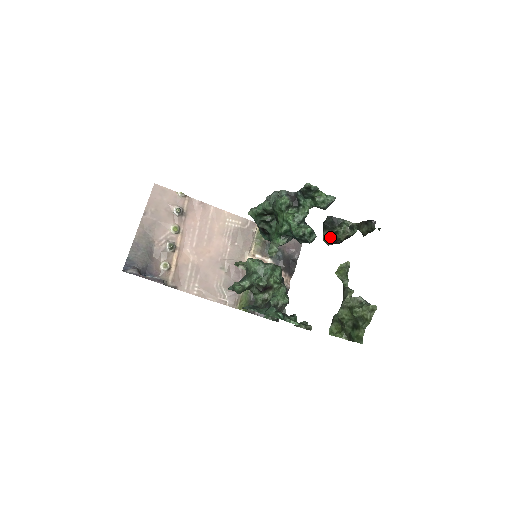
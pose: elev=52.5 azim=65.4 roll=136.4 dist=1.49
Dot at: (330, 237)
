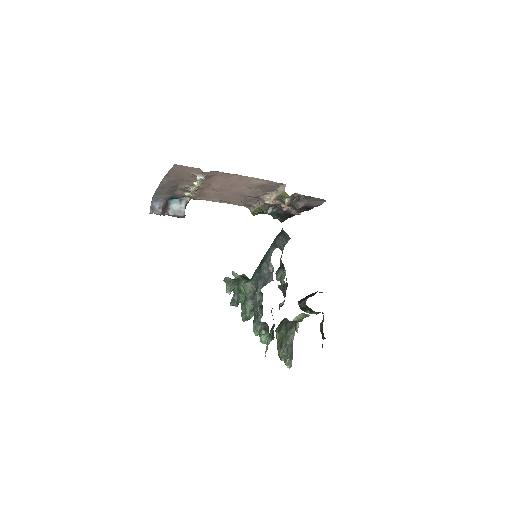
Dot at: occluded
